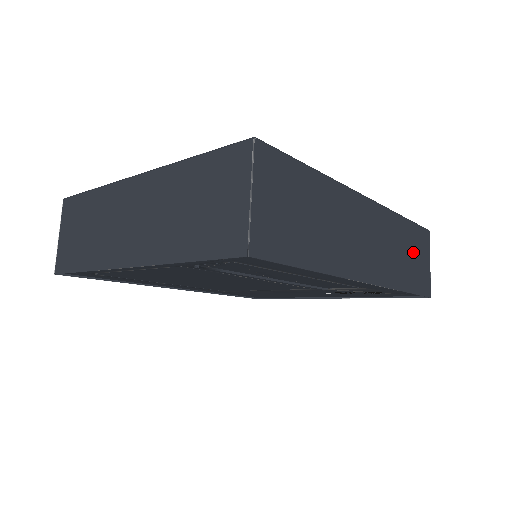
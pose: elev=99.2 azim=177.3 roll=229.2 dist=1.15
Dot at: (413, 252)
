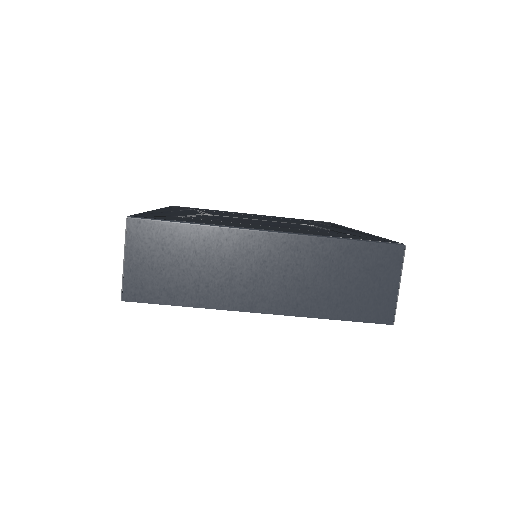
Dot at: occluded
